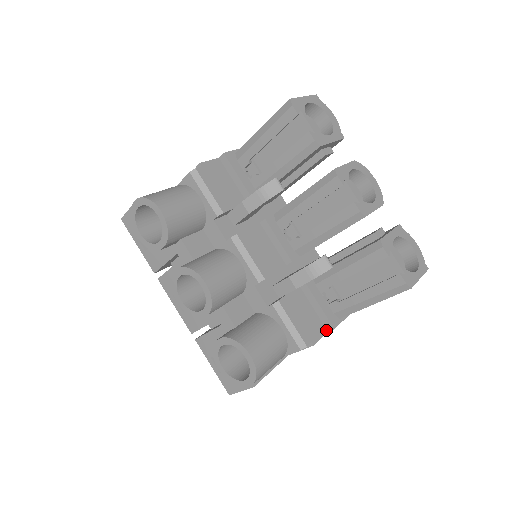
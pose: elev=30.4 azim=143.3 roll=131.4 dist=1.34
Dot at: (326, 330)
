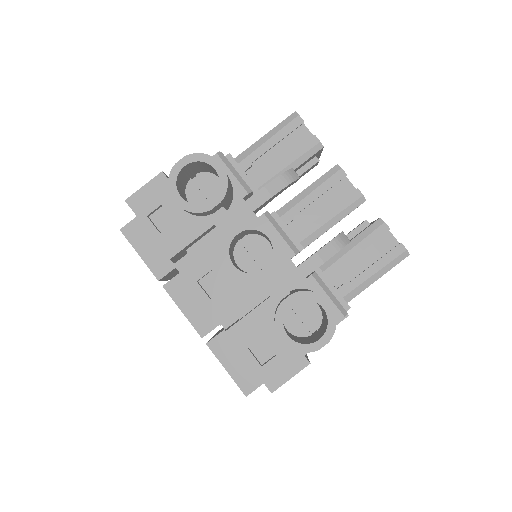
Dot at: occluded
